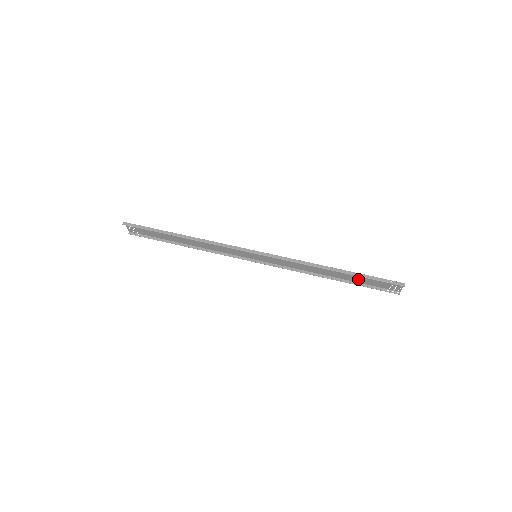
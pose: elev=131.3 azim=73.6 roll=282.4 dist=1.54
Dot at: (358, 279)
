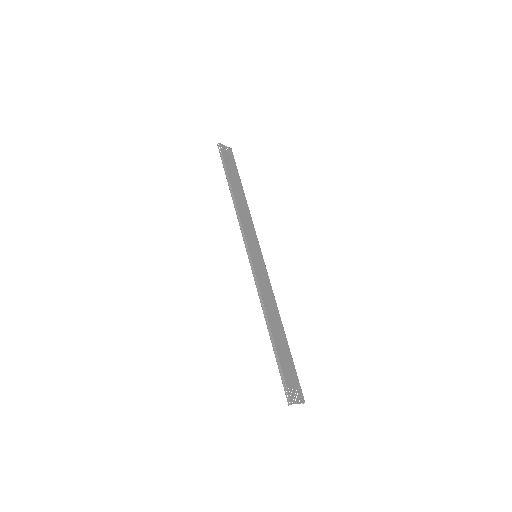
Dot at: (287, 356)
